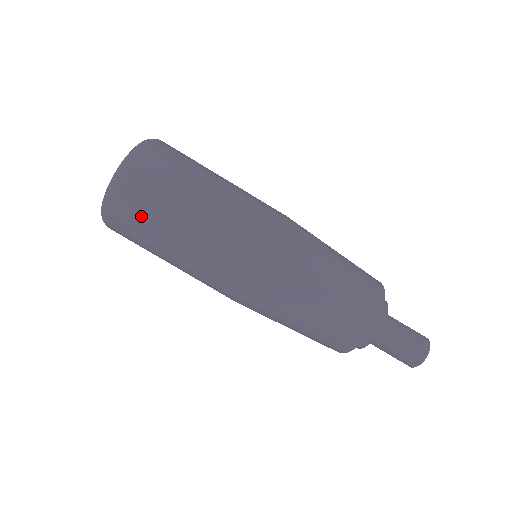
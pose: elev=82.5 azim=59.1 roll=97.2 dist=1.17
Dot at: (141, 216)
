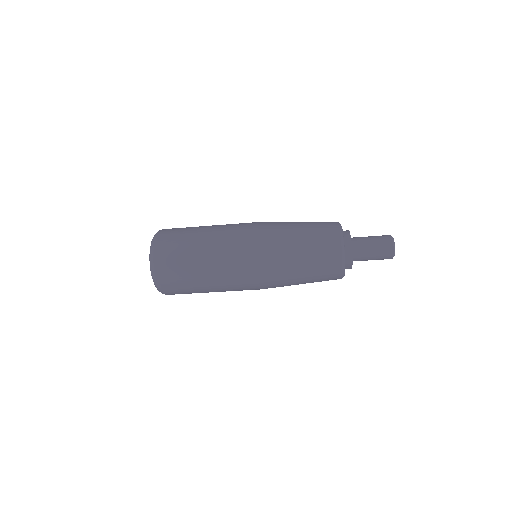
Dot at: occluded
